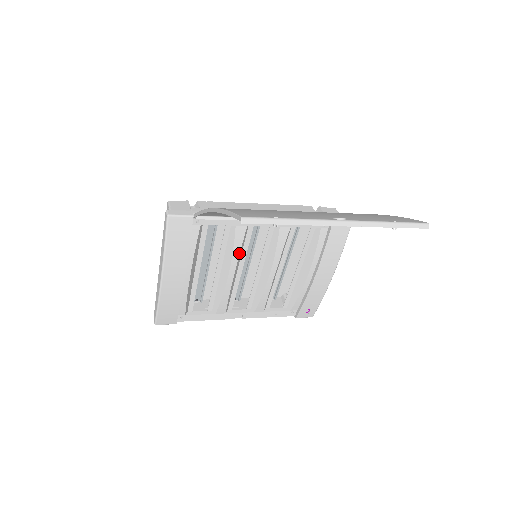
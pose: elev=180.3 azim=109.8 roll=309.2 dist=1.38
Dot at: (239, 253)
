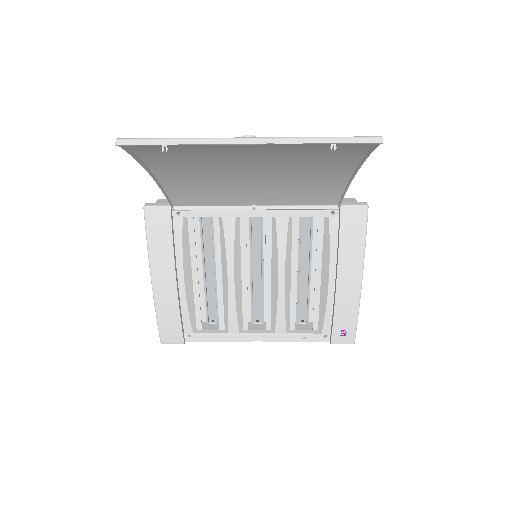
Dot at: (233, 251)
